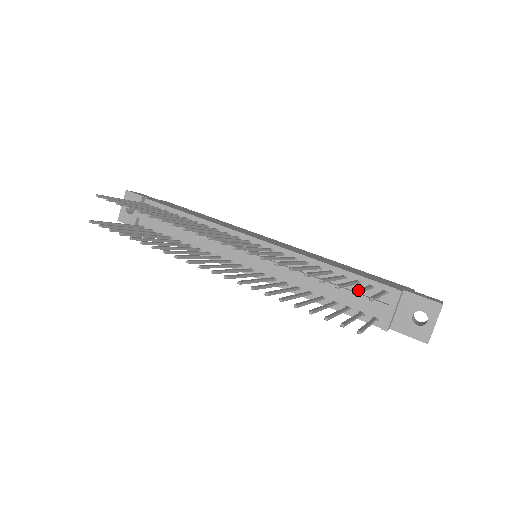
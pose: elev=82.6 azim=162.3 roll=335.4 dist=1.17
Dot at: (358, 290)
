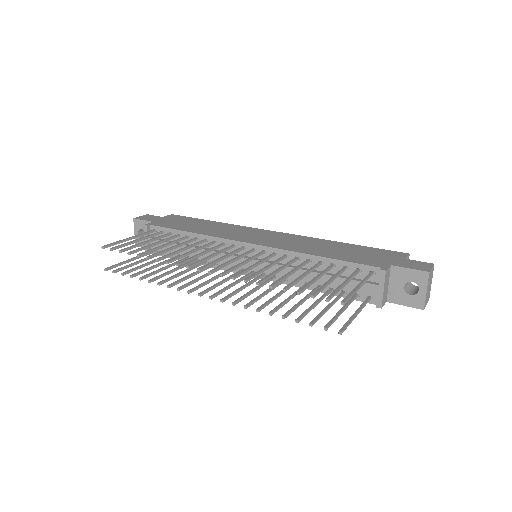
Dot at: (333, 293)
